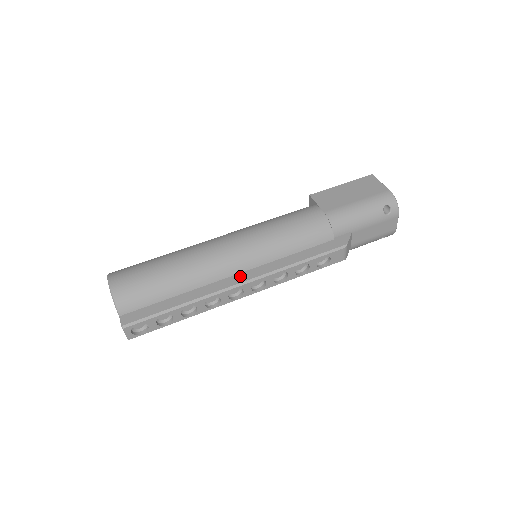
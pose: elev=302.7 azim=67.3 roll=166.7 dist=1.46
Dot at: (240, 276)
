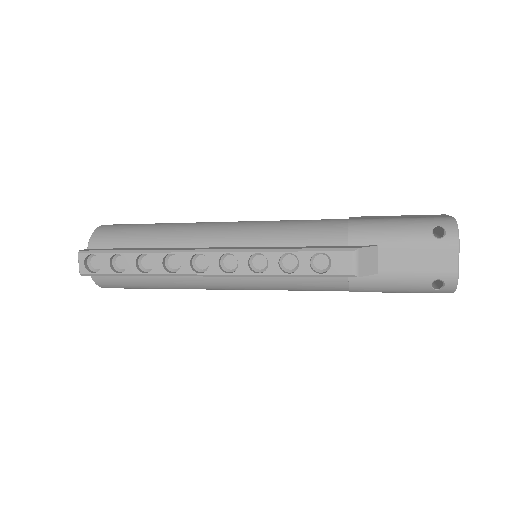
Dot at: (214, 248)
